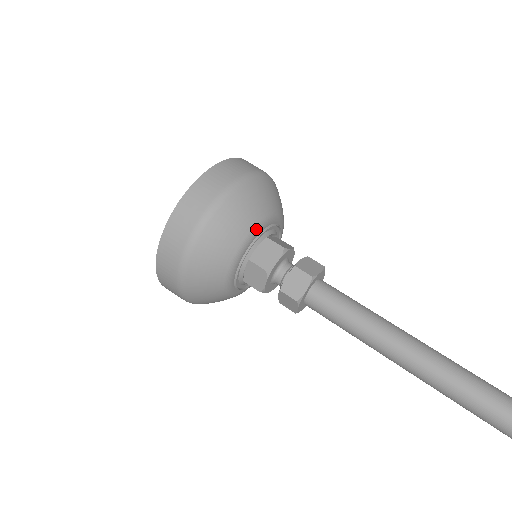
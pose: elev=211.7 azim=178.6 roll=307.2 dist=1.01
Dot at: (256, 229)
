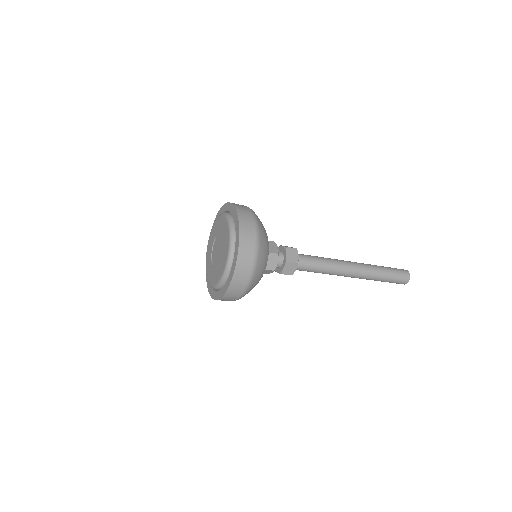
Dot at: occluded
